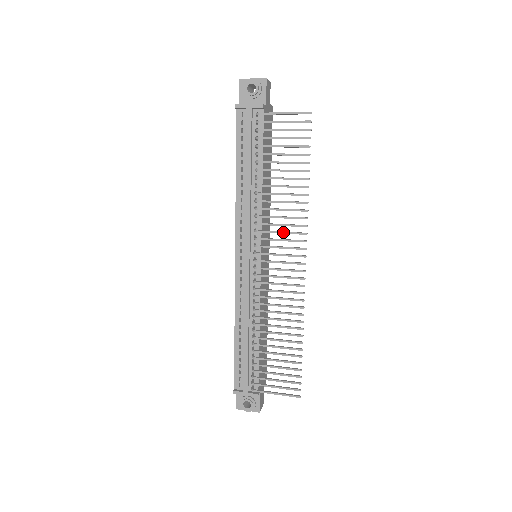
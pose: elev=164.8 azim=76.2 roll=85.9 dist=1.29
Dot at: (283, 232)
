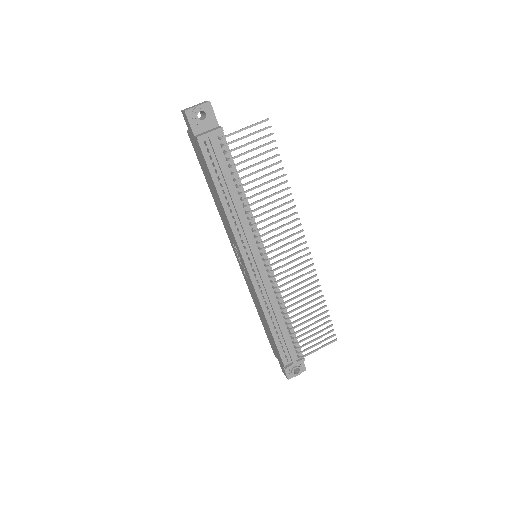
Dot at: (281, 226)
